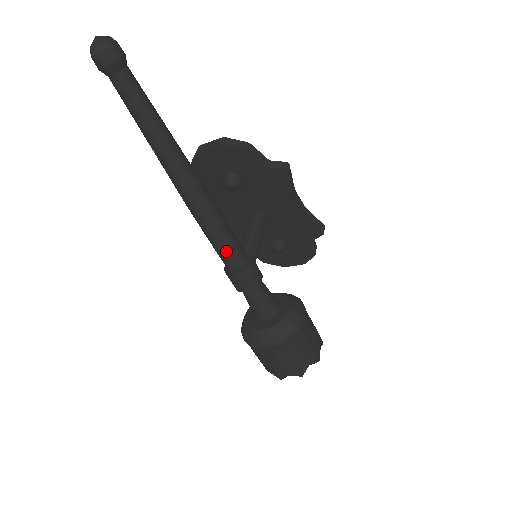
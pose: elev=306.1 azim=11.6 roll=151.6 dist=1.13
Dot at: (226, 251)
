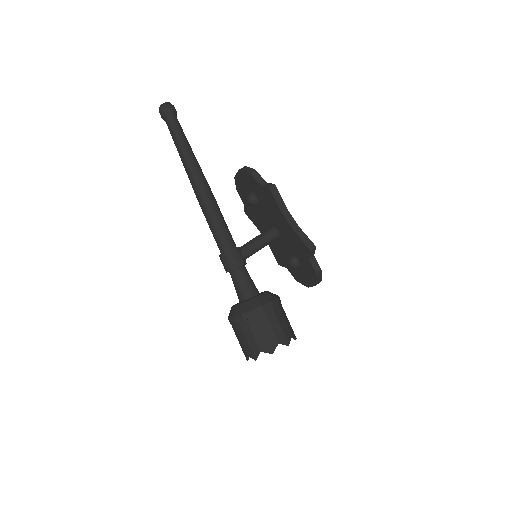
Dot at: (216, 236)
